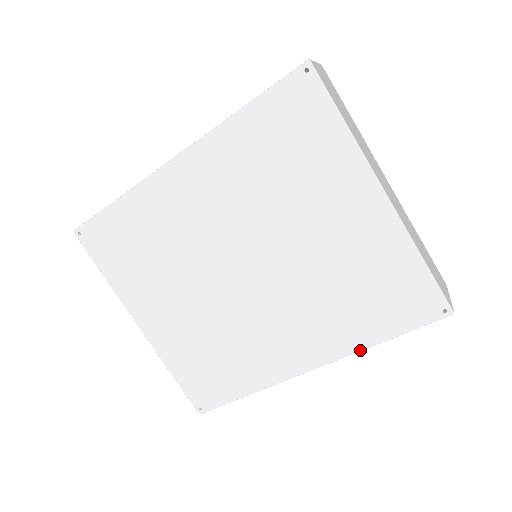
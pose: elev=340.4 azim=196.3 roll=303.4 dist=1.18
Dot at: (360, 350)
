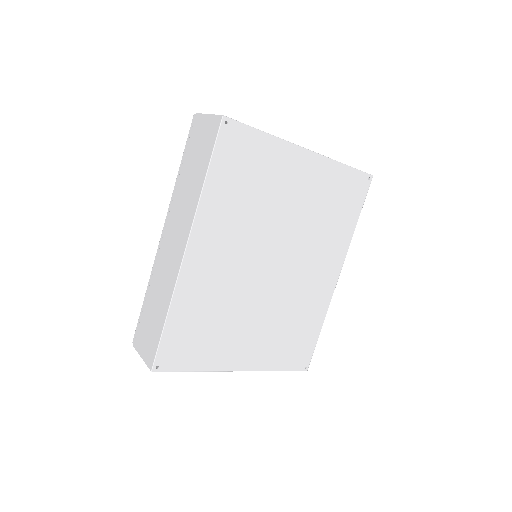
Dot at: (351, 239)
